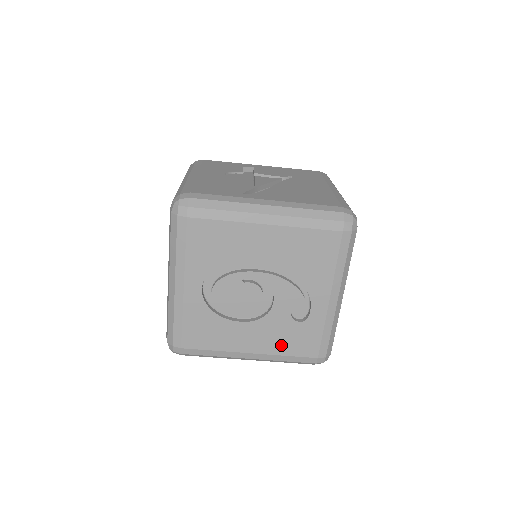
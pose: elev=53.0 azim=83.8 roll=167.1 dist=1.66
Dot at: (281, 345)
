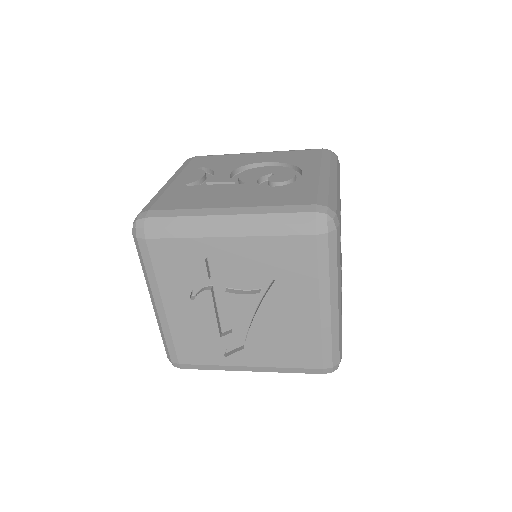
Dot at: occluded
